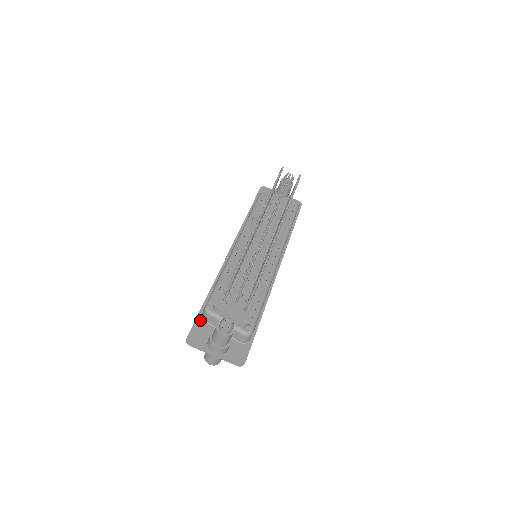
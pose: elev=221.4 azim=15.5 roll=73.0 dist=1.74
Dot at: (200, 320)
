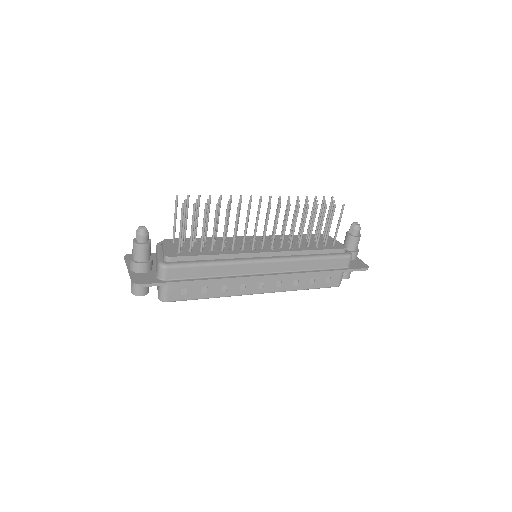
Dot at: (153, 255)
